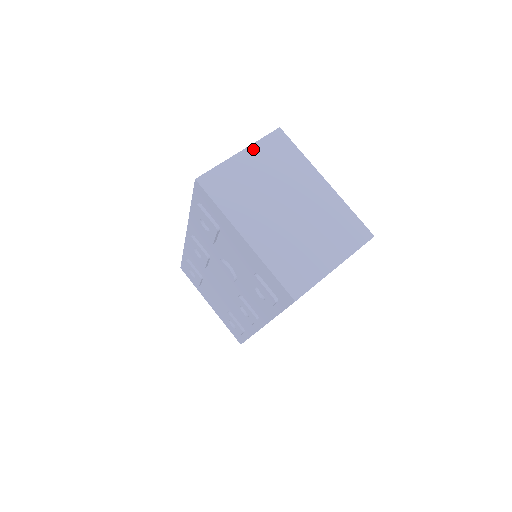
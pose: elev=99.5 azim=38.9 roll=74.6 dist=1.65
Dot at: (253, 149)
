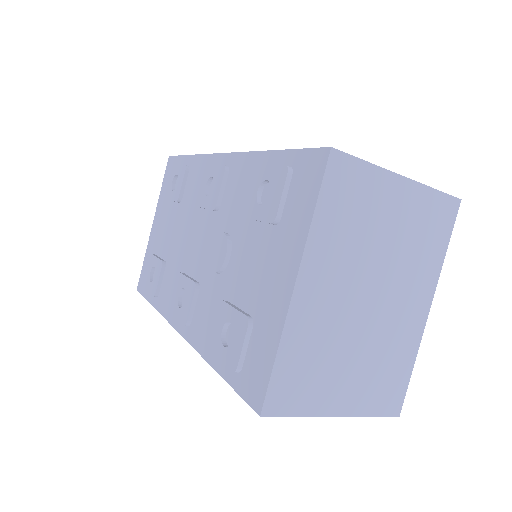
Dot at: (417, 190)
